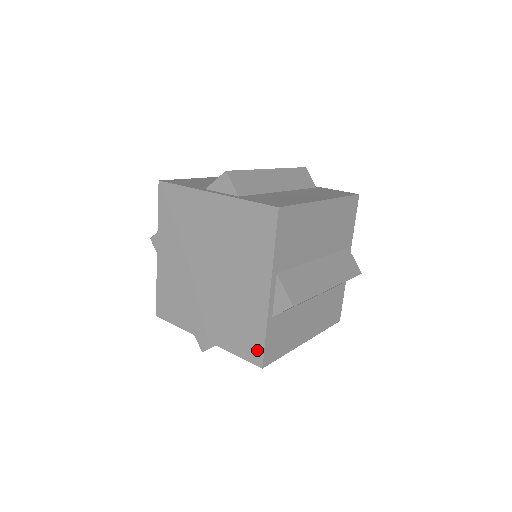
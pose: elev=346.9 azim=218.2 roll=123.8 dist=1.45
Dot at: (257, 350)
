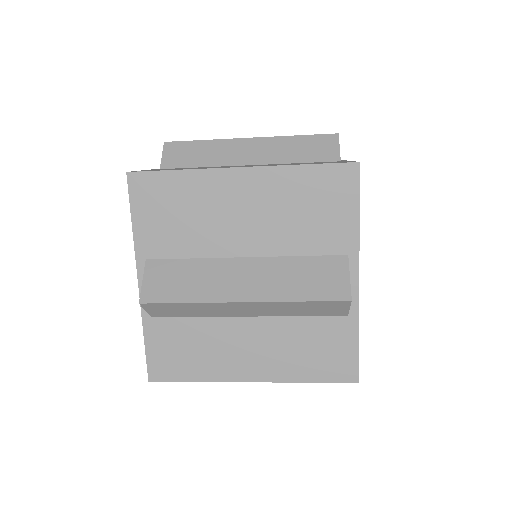
Dot at: occluded
